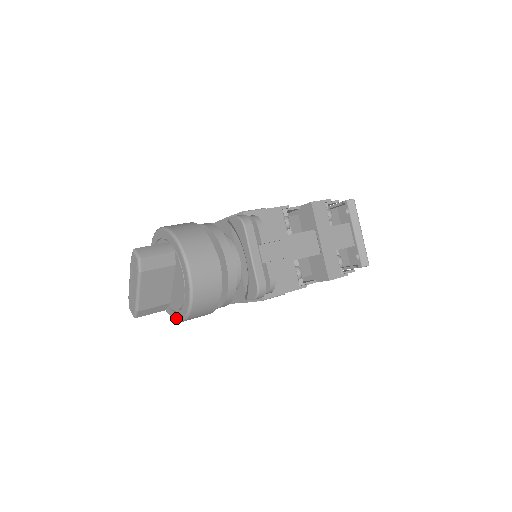
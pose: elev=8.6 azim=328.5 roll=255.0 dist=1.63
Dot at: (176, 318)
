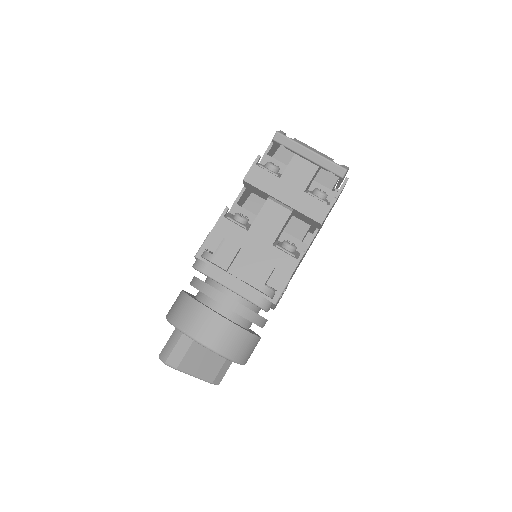
Dot at: occluded
